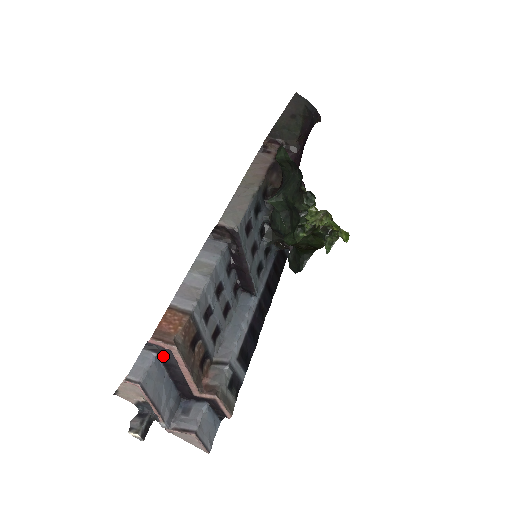
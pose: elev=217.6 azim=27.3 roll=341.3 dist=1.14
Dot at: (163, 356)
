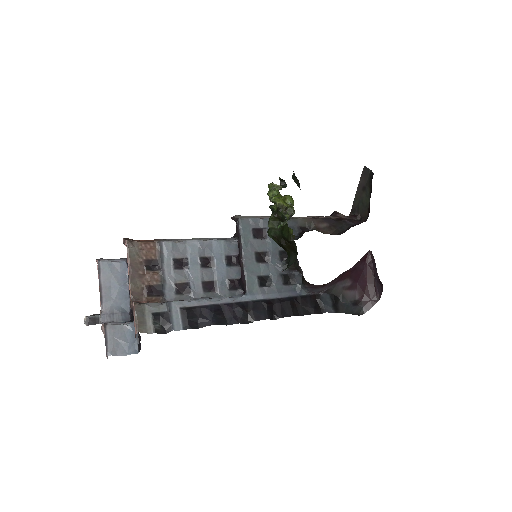
Dot at: occluded
